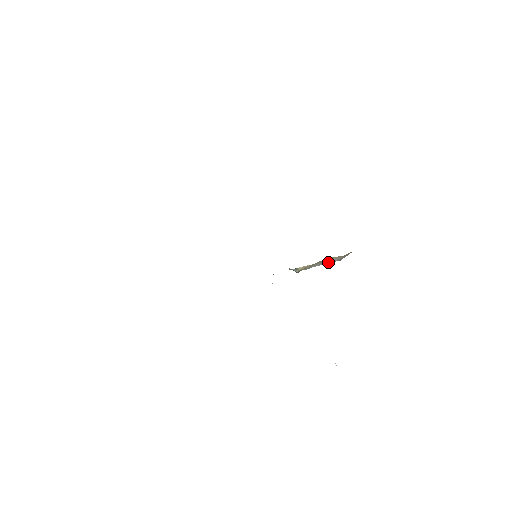
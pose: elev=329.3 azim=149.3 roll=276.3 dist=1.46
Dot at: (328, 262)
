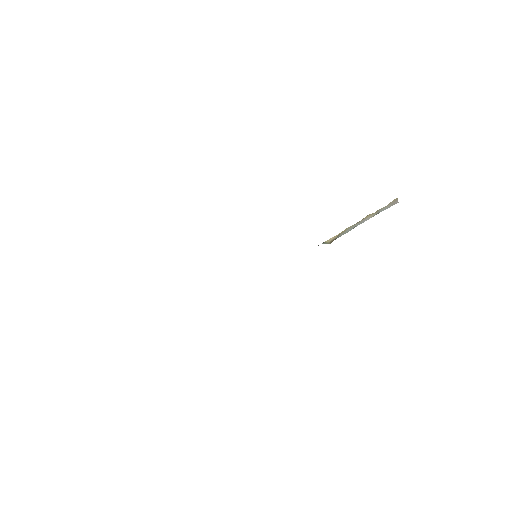
Dot at: occluded
